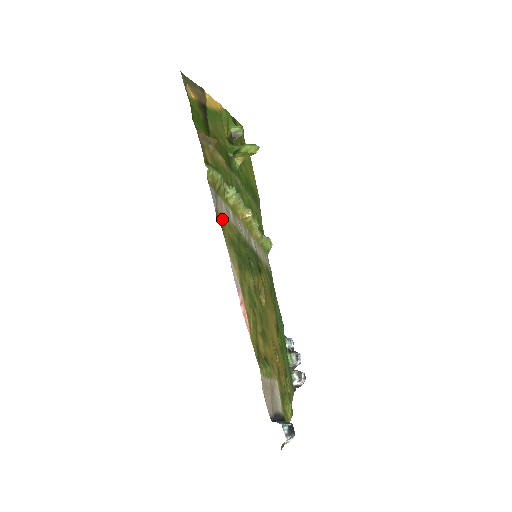
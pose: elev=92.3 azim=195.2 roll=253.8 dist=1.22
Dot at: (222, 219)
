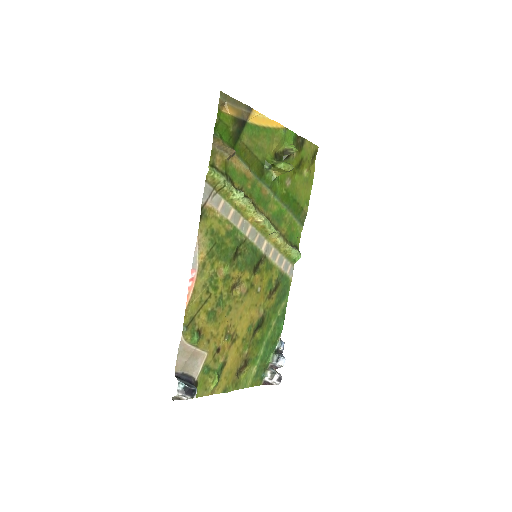
Dot at: (210, 212)
